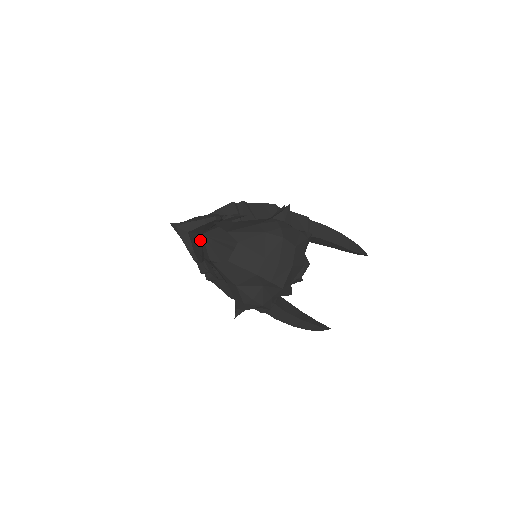
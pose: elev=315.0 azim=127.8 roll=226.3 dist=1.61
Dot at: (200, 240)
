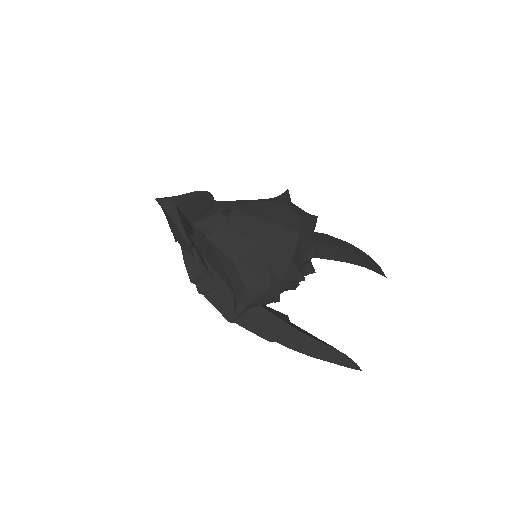
Dot at: (189, 226)
